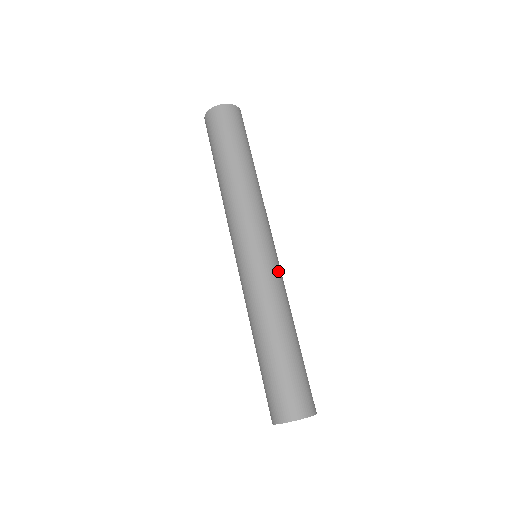
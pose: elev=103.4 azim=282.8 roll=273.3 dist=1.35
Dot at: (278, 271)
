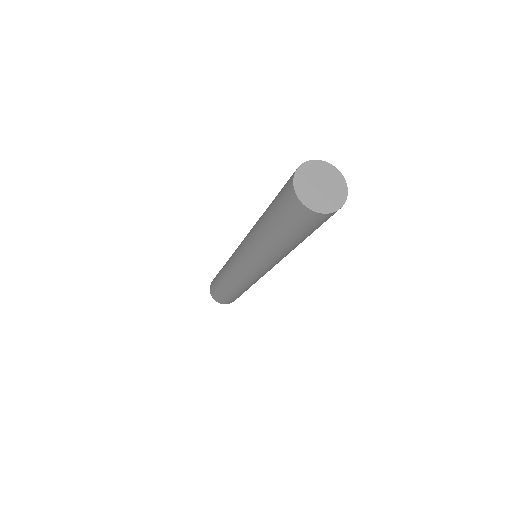
Dot at: occluded
